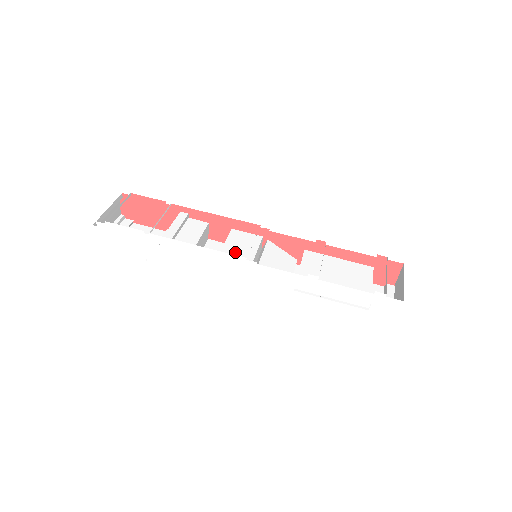
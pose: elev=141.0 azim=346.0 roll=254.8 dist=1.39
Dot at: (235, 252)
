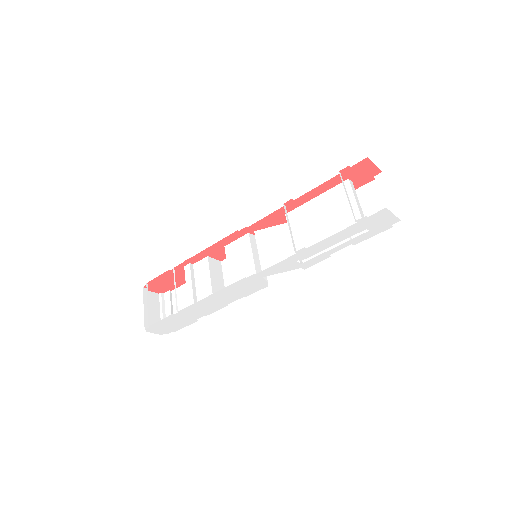
Dot at: (239, 270)
